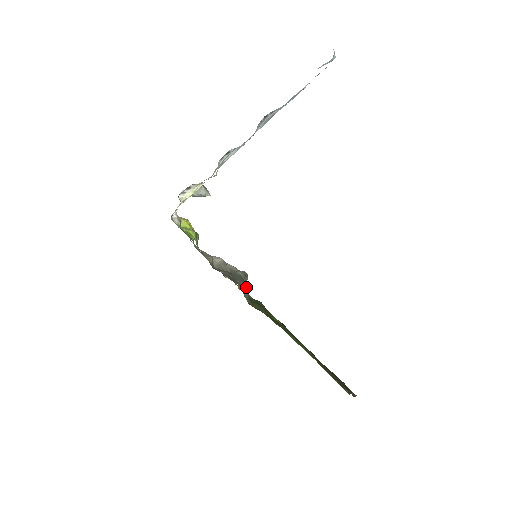
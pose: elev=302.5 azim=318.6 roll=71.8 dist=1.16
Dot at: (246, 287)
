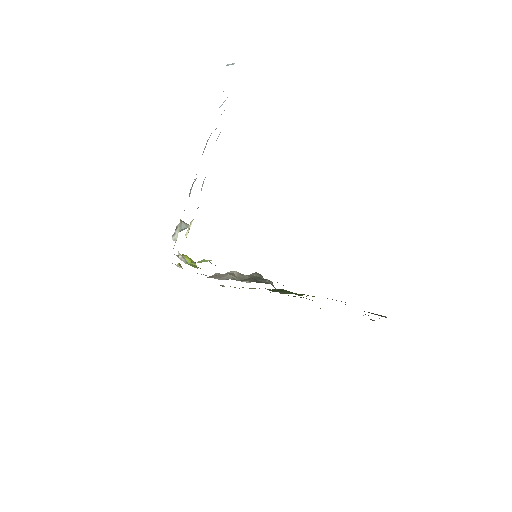
Dot at: (271, 283)
